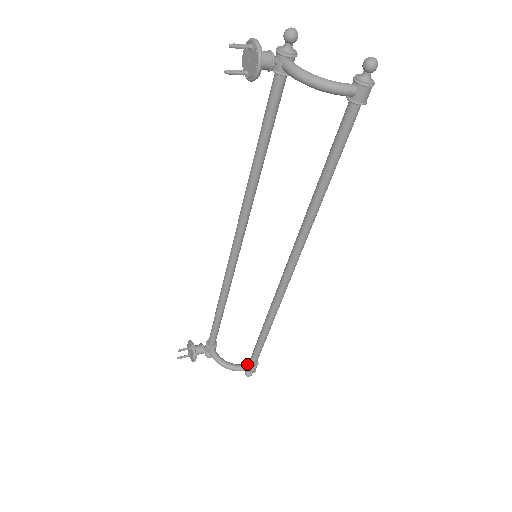
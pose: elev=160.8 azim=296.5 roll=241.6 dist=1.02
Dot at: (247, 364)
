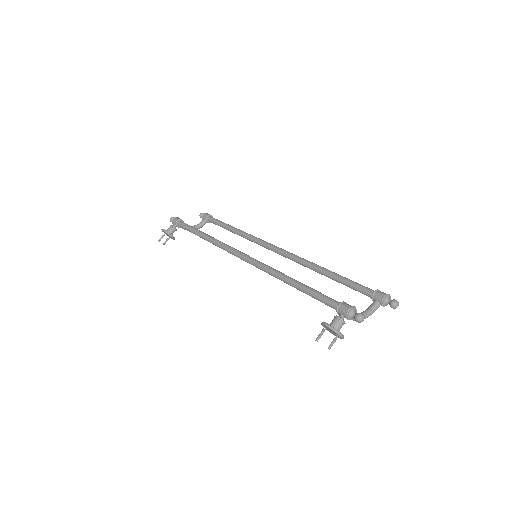
Dot at: (207, 222)
